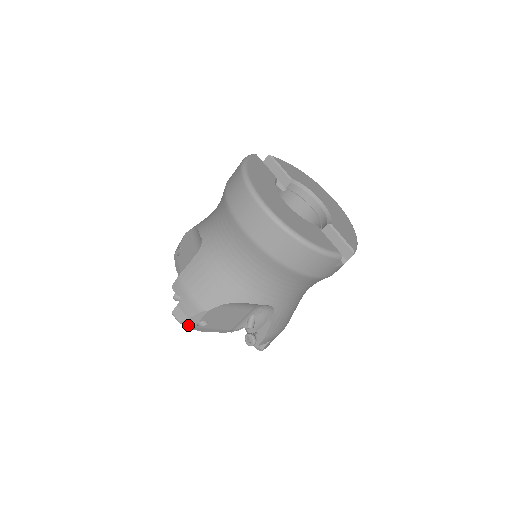
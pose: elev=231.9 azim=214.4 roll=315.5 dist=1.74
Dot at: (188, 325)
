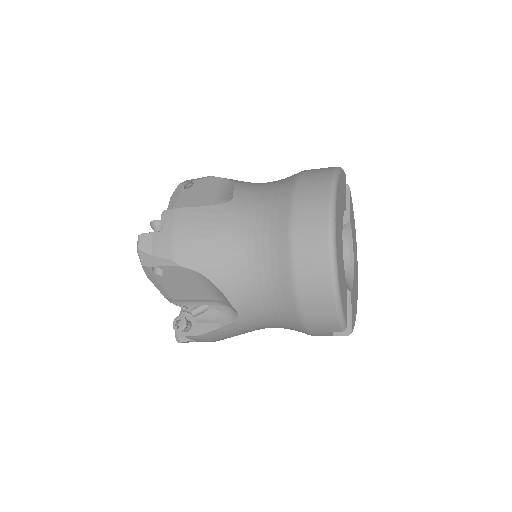
Dot at: (144, 260)
